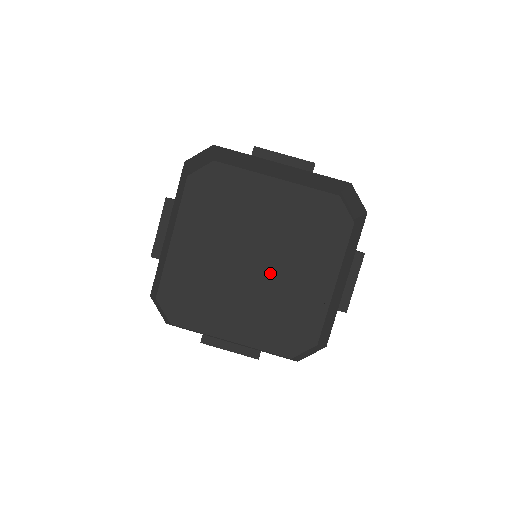
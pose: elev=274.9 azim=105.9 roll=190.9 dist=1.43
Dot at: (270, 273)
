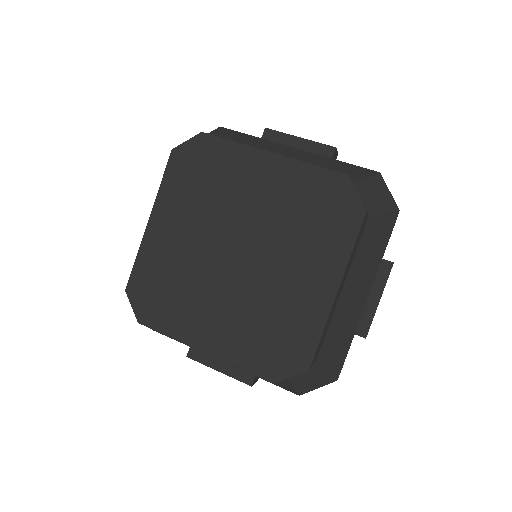
Dot at: (256, 269)
